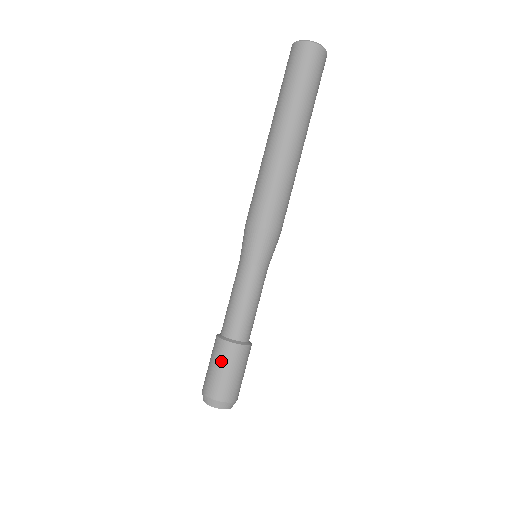
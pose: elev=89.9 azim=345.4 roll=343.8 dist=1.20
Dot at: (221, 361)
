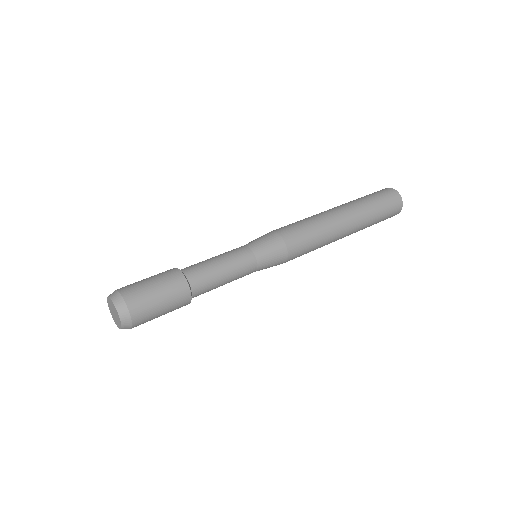
Dot at: (161, 279)
